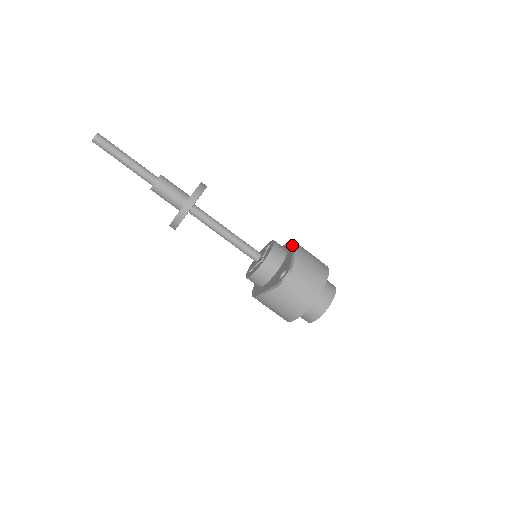
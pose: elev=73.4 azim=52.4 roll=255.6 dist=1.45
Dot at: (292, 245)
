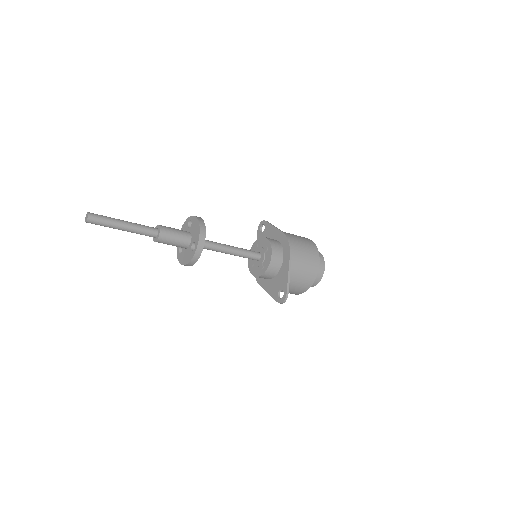
Dot at: (288, 252)
